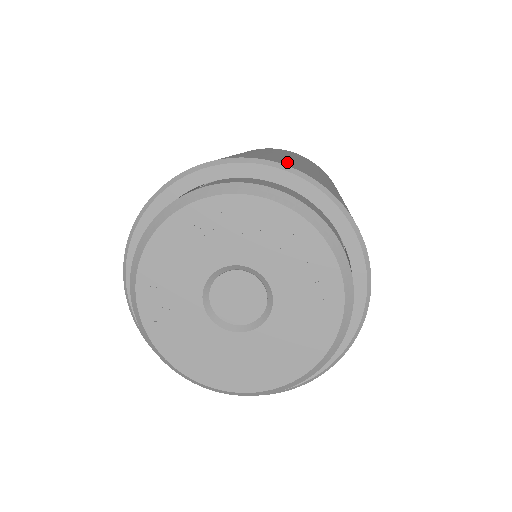
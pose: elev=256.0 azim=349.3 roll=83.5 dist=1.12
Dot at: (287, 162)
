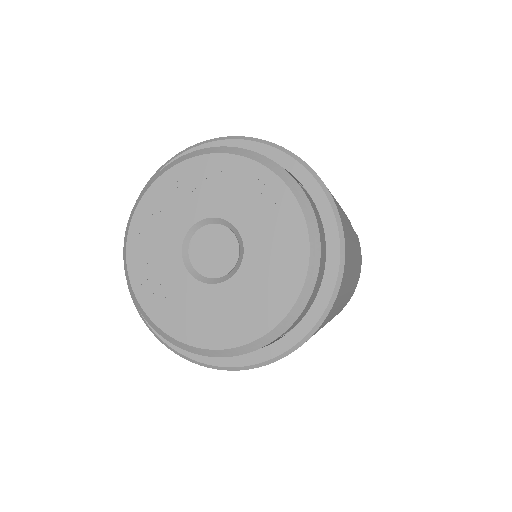
Dot at: occluded
